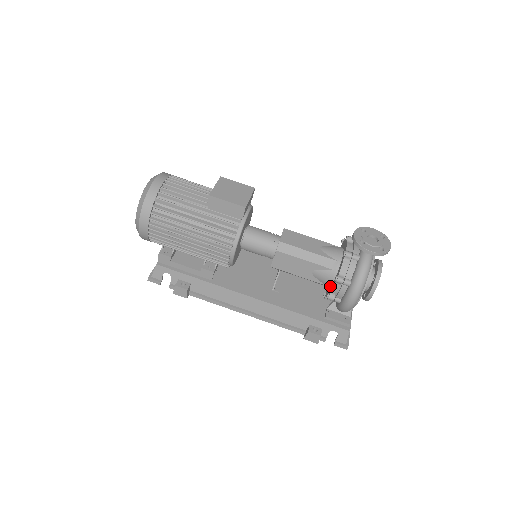
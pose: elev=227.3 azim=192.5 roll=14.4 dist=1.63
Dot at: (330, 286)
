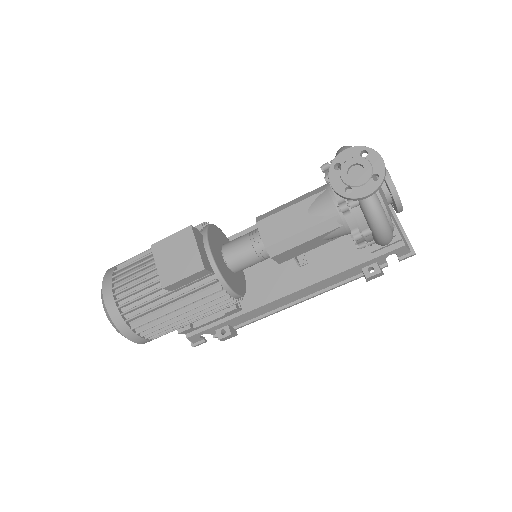
Dot at: occluded
